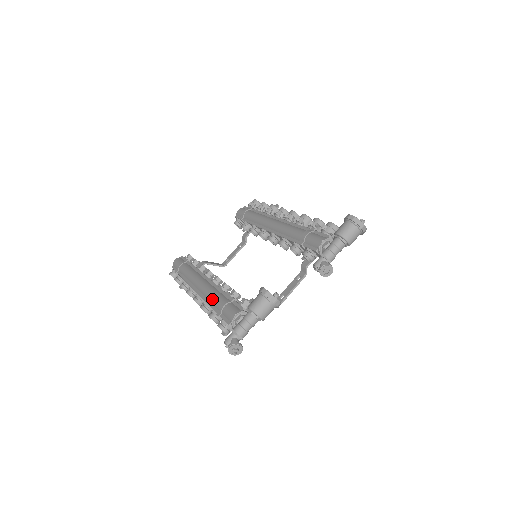
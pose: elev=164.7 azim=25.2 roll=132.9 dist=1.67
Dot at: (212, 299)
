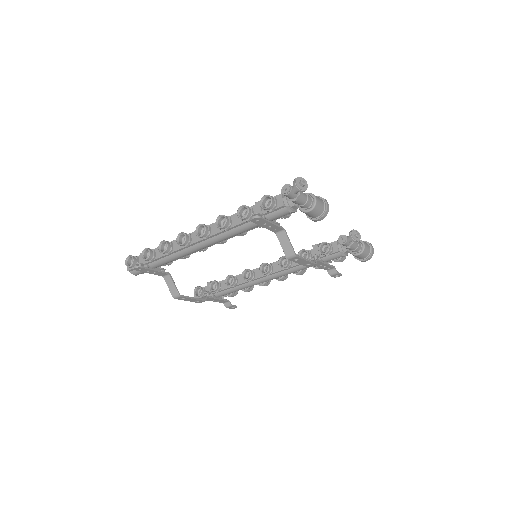
Dot at: occluded
